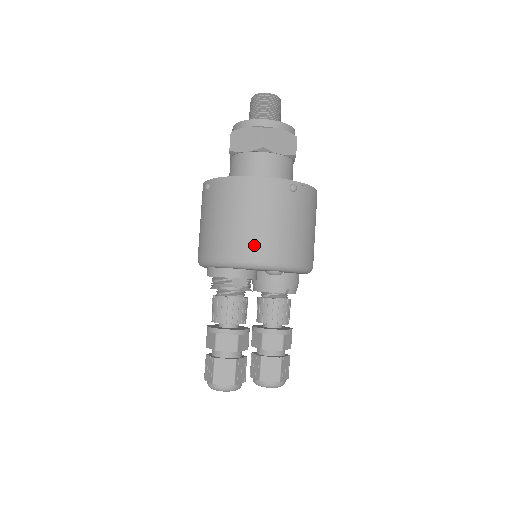
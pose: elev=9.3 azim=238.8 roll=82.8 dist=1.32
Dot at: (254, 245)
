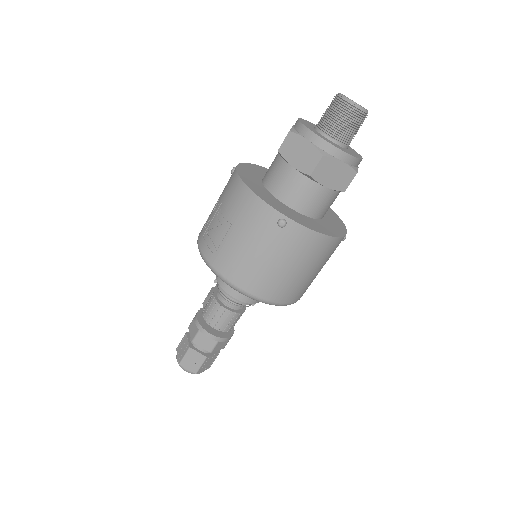
Dot at: (300, 291)
